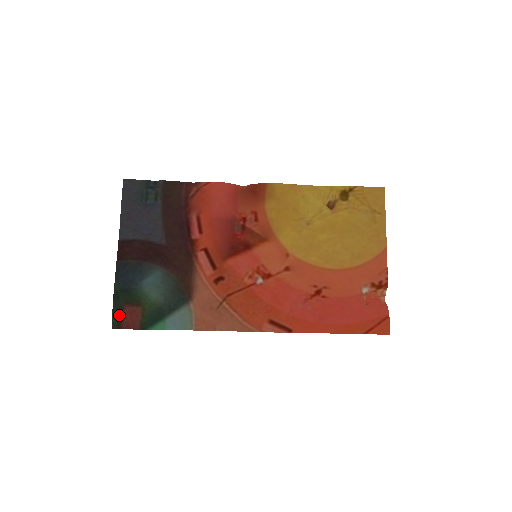
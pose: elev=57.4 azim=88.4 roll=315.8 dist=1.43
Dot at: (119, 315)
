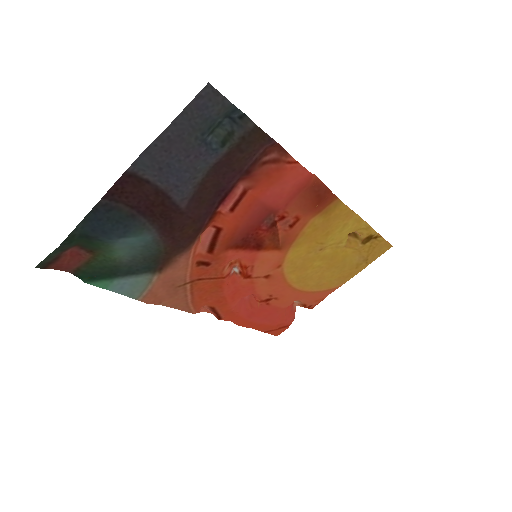
Dot at: (55, 255)
